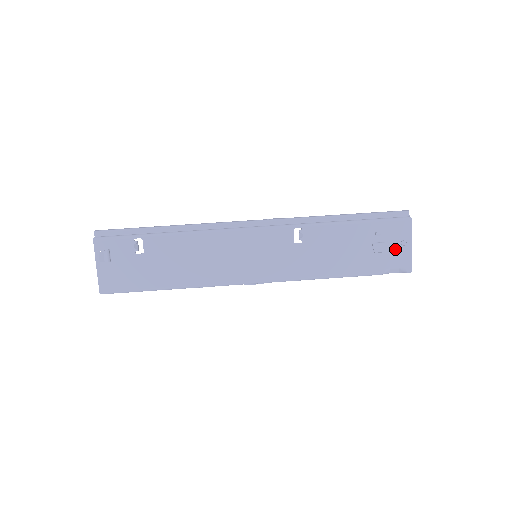
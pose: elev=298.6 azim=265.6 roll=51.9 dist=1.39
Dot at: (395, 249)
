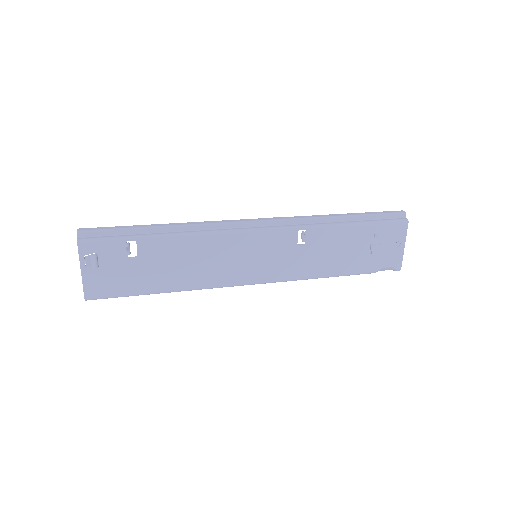
Dot at: (390, 250)
